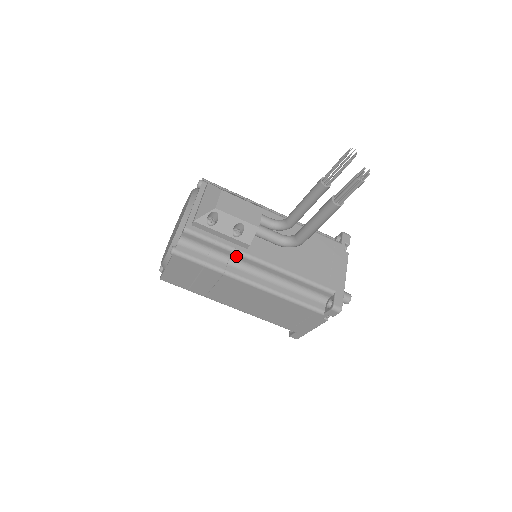
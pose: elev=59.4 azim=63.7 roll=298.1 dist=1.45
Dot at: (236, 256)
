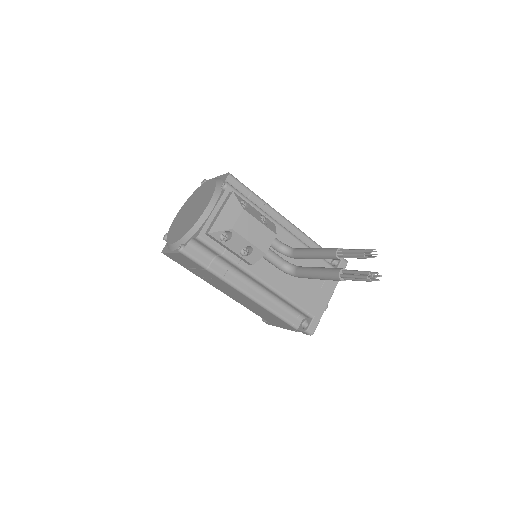
Dot at: (237, 268)
